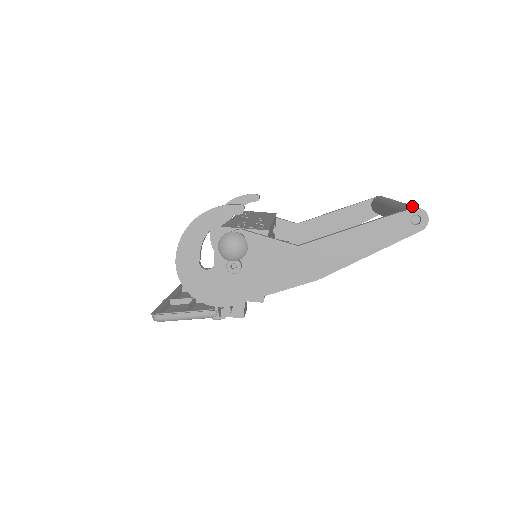
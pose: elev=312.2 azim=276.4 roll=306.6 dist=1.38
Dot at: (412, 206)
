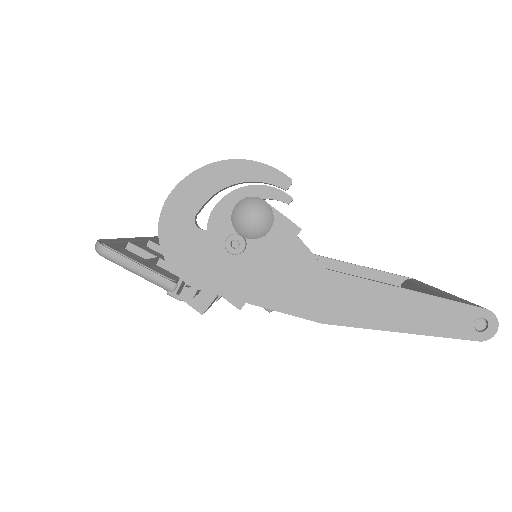
Dot at: occluded
